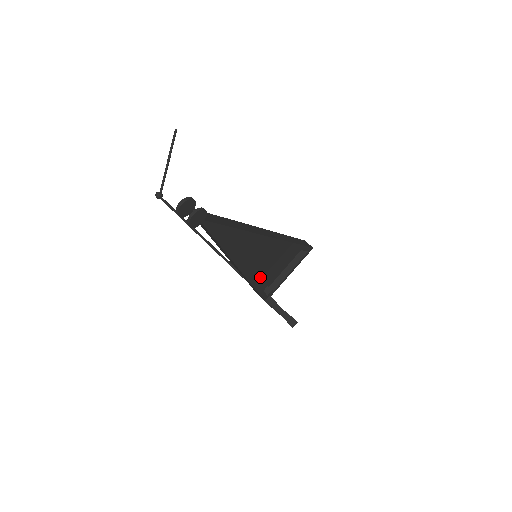
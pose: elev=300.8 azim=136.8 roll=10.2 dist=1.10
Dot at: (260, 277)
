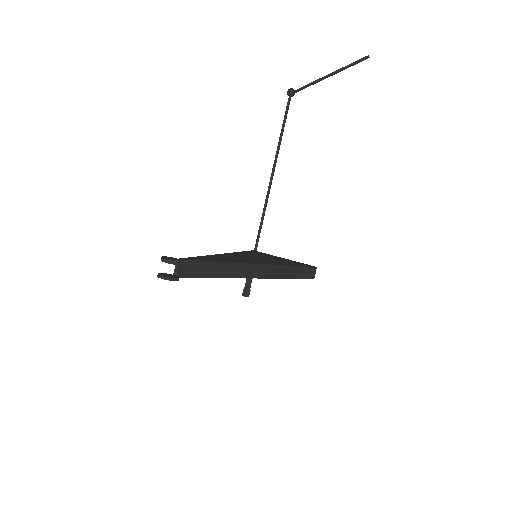
Dot at: occluded
